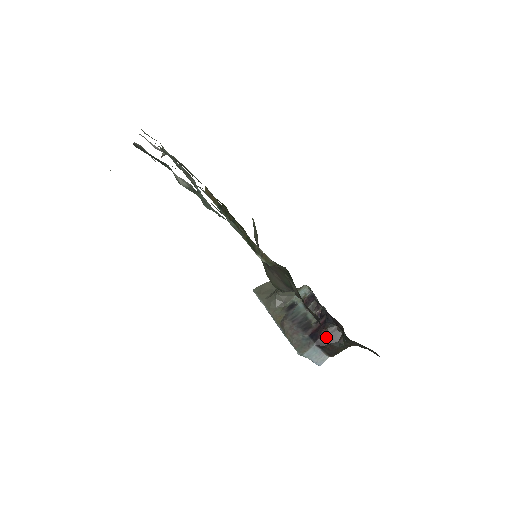
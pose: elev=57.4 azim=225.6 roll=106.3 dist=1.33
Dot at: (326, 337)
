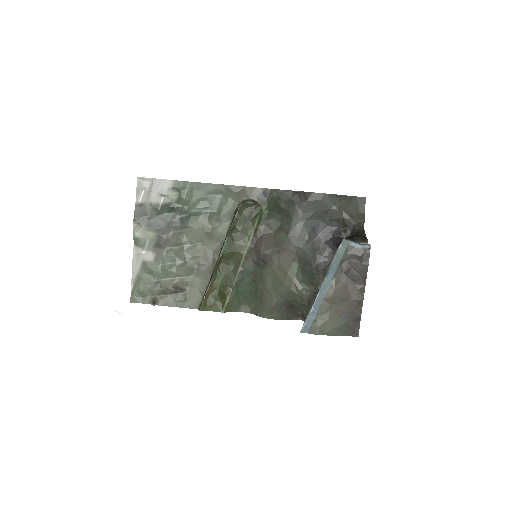
Dot at: occluded
